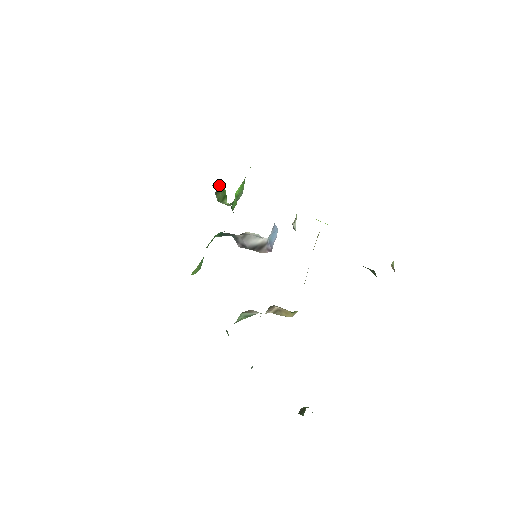
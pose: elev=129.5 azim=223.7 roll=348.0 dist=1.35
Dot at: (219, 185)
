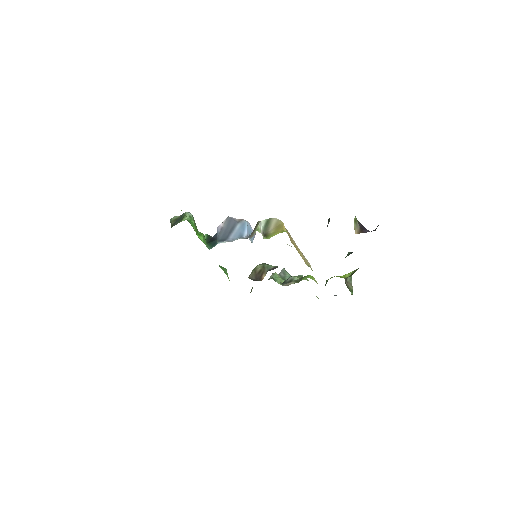
Dot at: occluded
